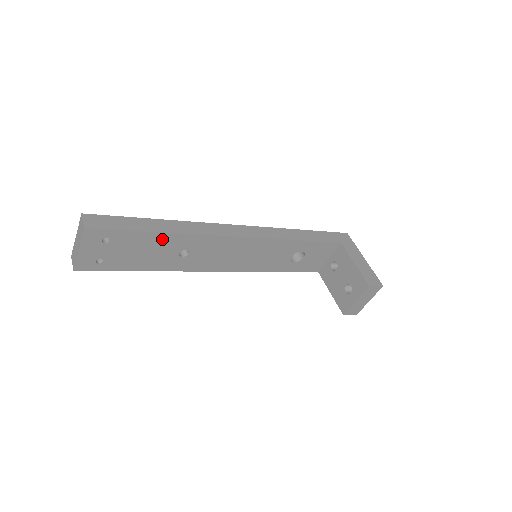
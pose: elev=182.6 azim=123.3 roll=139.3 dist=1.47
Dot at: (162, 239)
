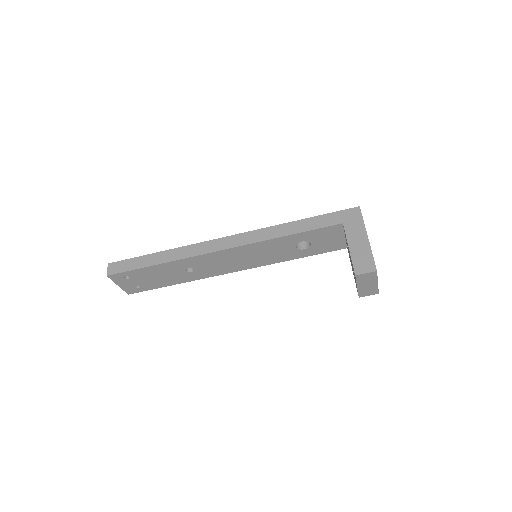
Dot at: (163, 267)
